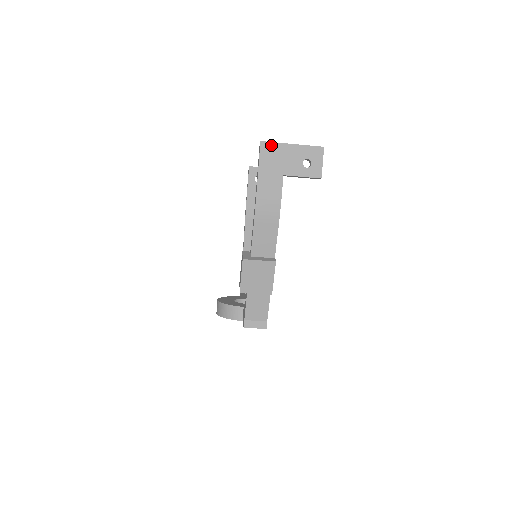
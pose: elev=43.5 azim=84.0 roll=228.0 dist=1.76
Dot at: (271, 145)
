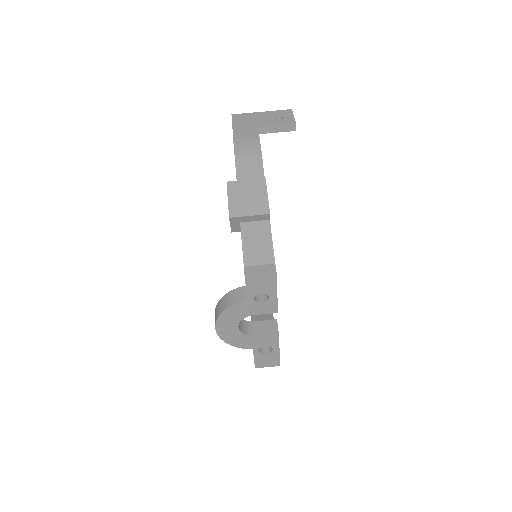
Dot at: (242, 115)
